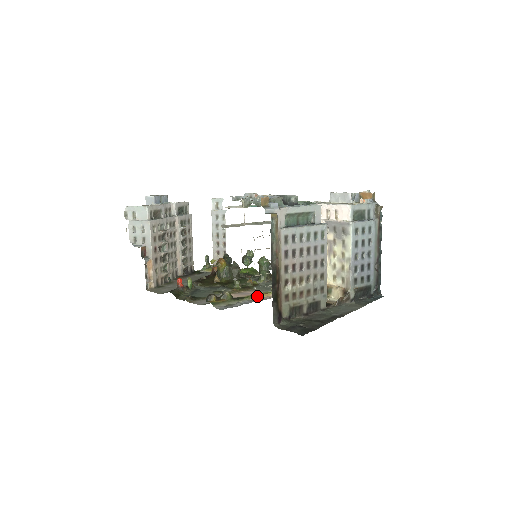
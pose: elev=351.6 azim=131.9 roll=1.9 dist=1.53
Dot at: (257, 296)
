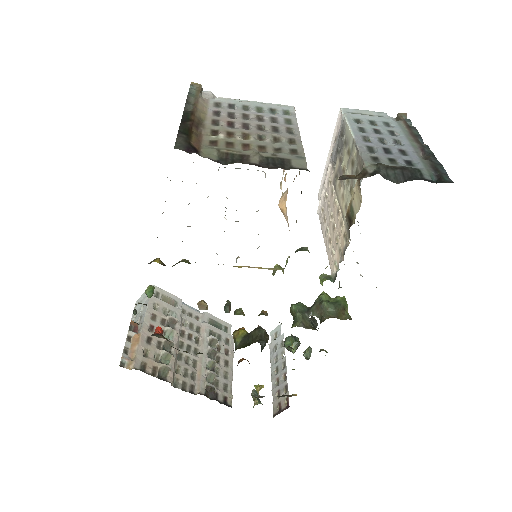
Dot at: (236, 266)
